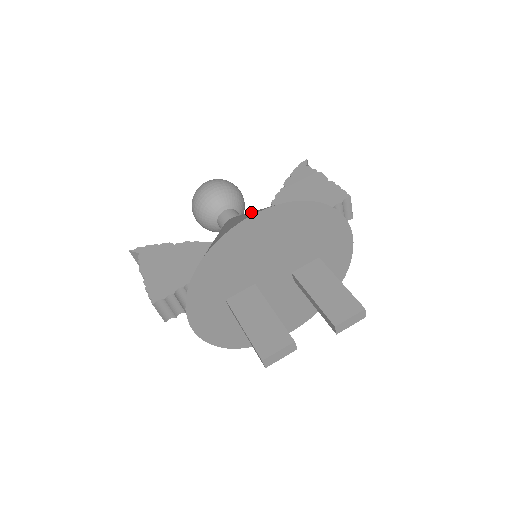
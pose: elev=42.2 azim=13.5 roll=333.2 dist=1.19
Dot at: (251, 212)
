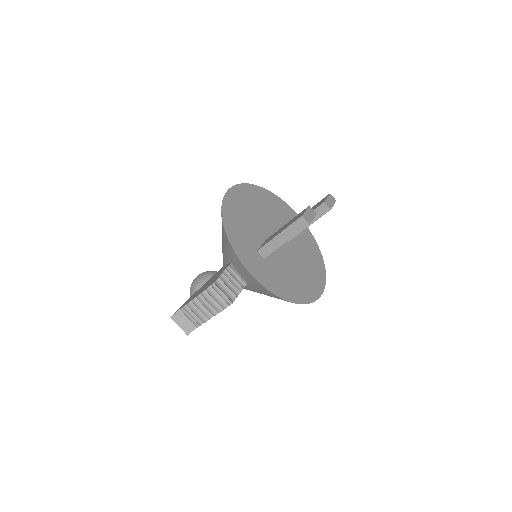
Dot at: occluded
